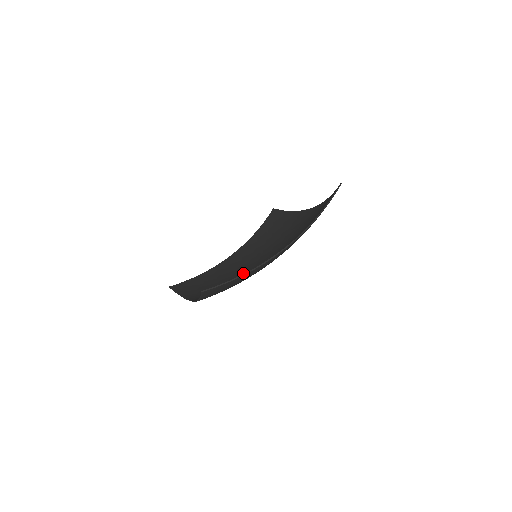
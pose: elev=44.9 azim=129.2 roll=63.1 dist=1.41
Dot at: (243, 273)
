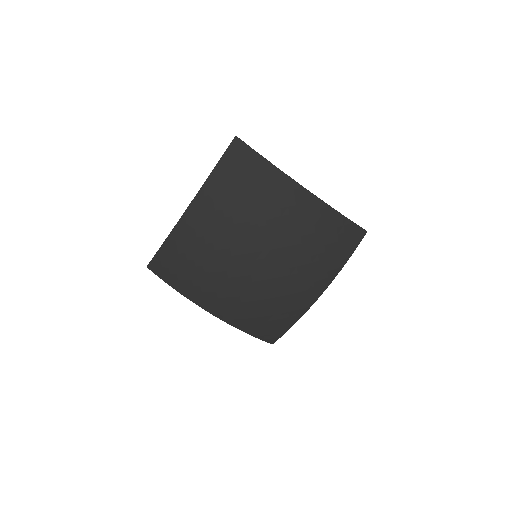
Dot at: (234, 255)
